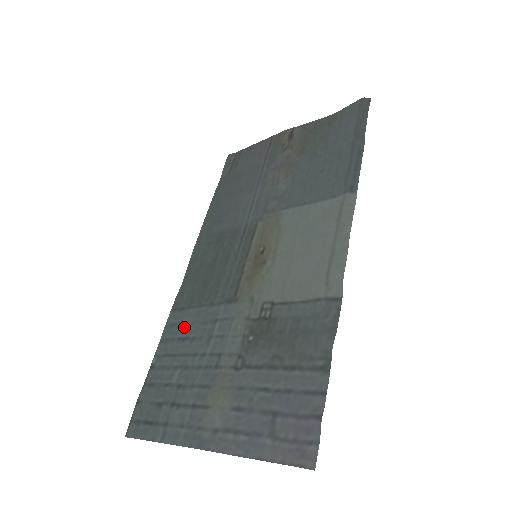
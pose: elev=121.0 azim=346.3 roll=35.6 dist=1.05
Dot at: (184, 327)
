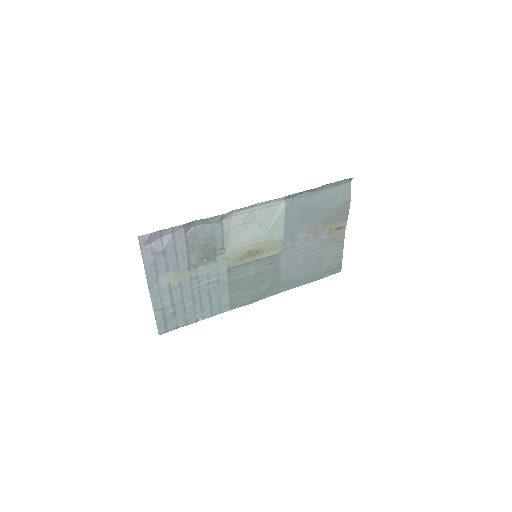
Dot at: (218, 300)
